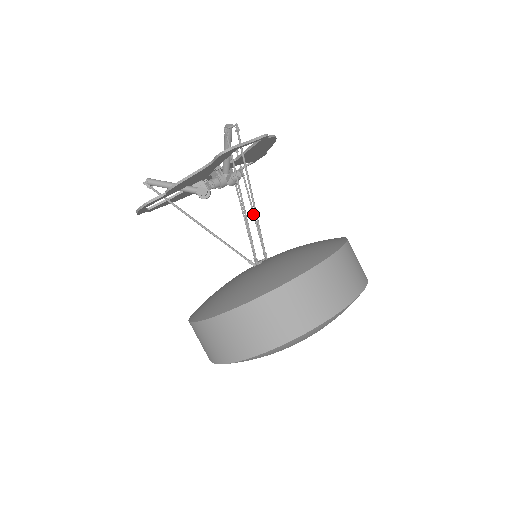
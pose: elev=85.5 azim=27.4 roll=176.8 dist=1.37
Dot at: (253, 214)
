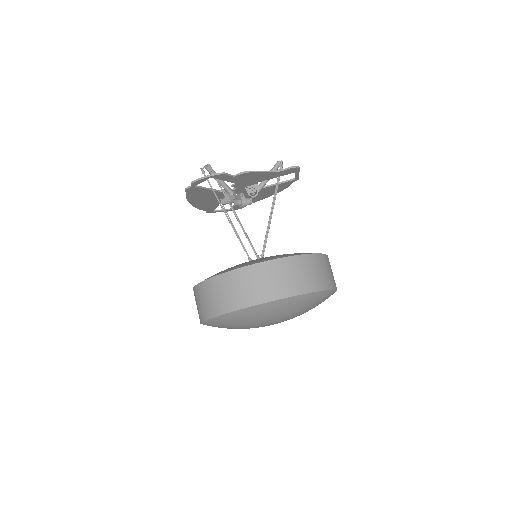
Dot at: (246, 233)
